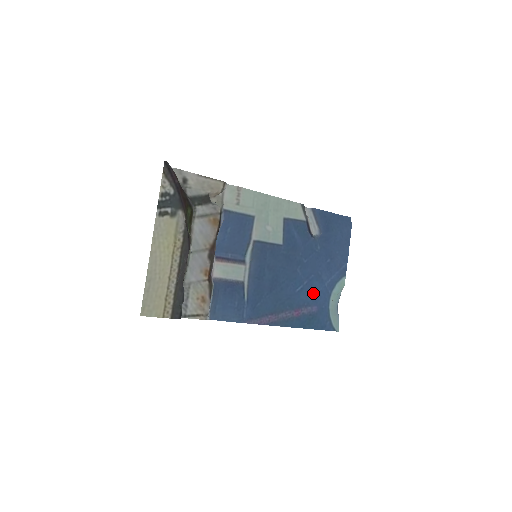
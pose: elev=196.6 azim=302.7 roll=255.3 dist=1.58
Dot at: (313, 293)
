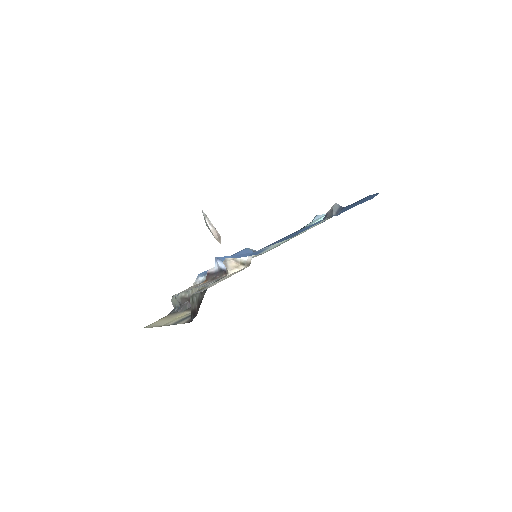
Dot at: (297, 232)
